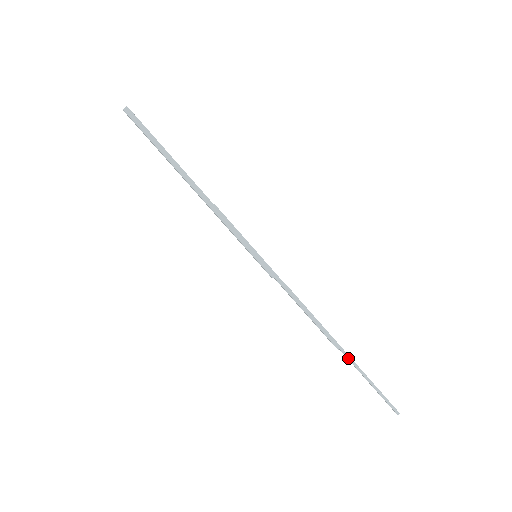
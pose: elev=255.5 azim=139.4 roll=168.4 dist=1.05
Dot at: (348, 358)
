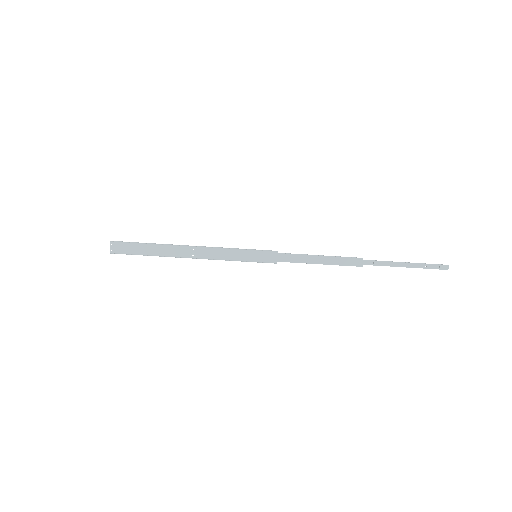
Dot at: (375, 261)
